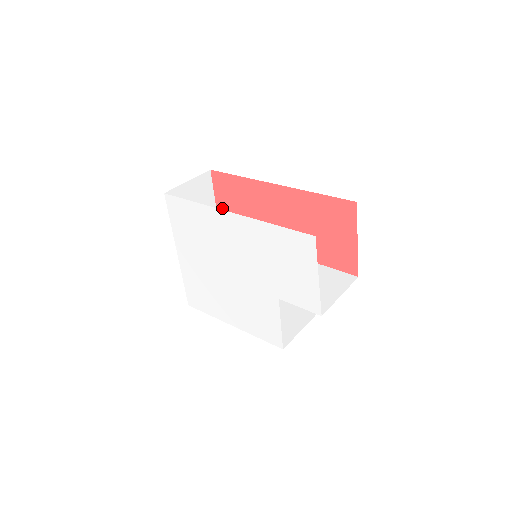
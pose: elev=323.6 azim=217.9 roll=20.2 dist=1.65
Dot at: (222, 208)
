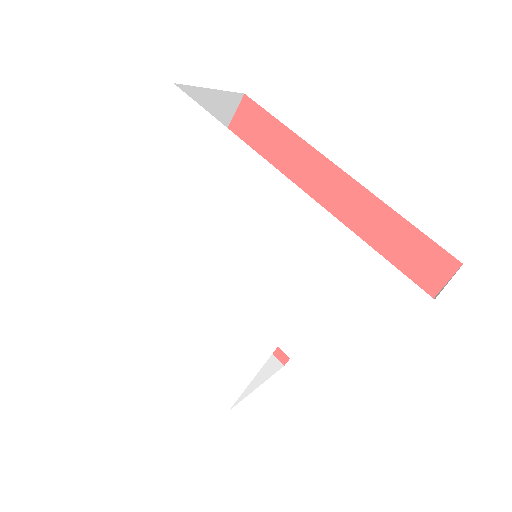
Dot at: occluded
